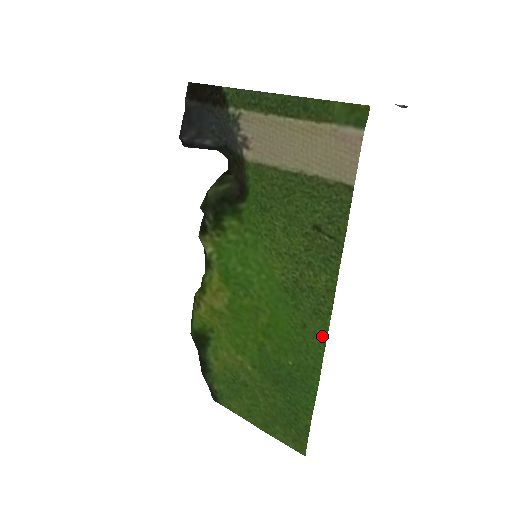
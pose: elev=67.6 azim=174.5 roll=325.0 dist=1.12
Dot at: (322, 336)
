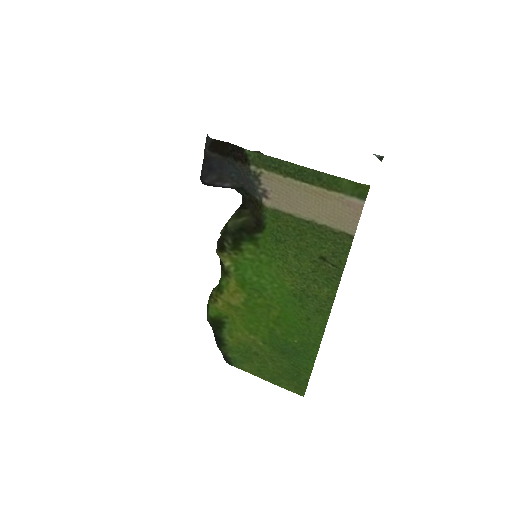
Dot at: (322, 326)
